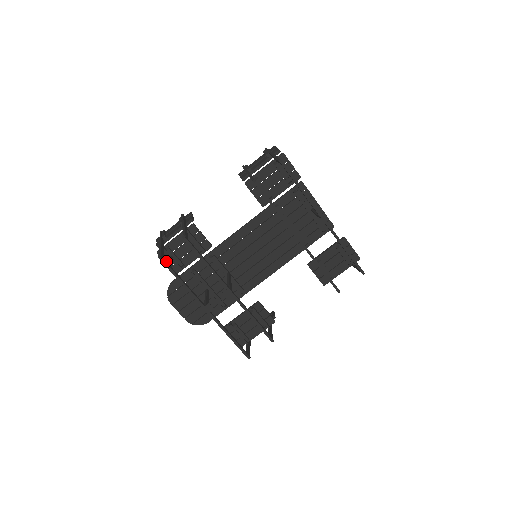
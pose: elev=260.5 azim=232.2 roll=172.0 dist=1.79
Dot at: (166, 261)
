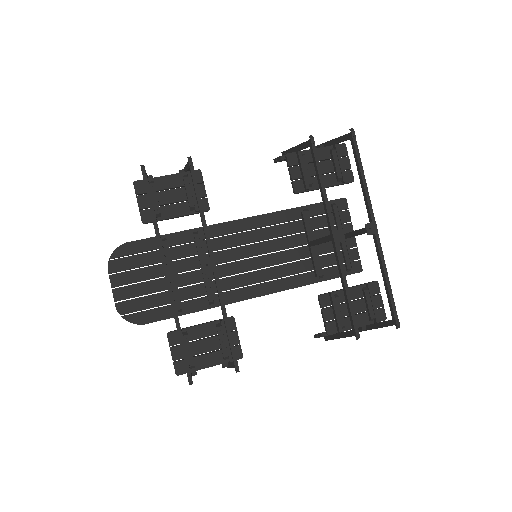
Dot at: (140, 199)
